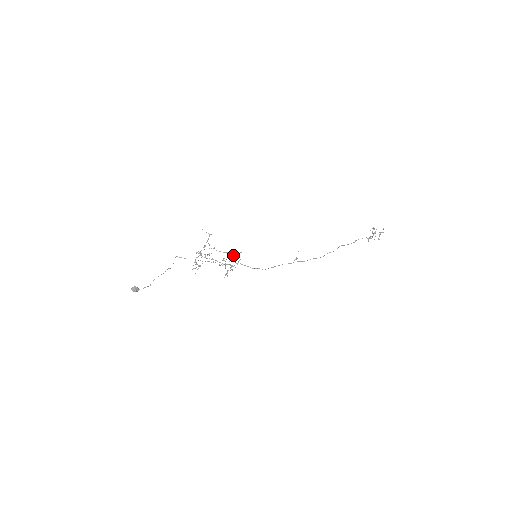
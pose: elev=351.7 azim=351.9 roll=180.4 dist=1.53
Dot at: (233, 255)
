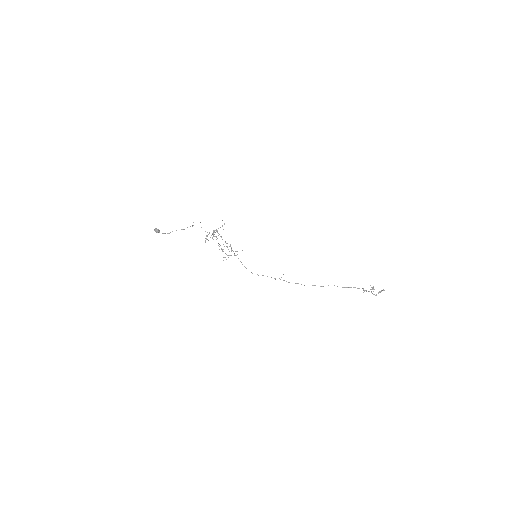
Dot at: (231, 250)
